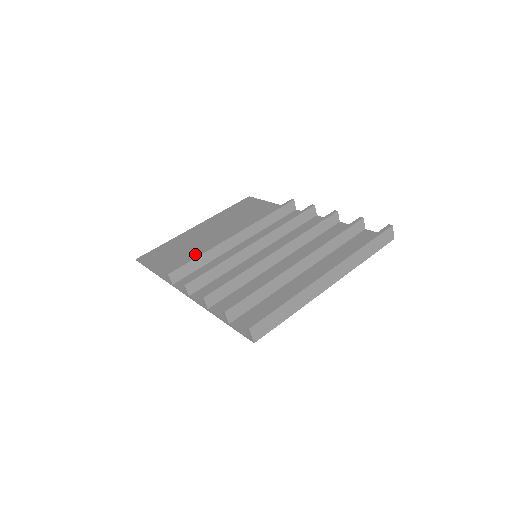
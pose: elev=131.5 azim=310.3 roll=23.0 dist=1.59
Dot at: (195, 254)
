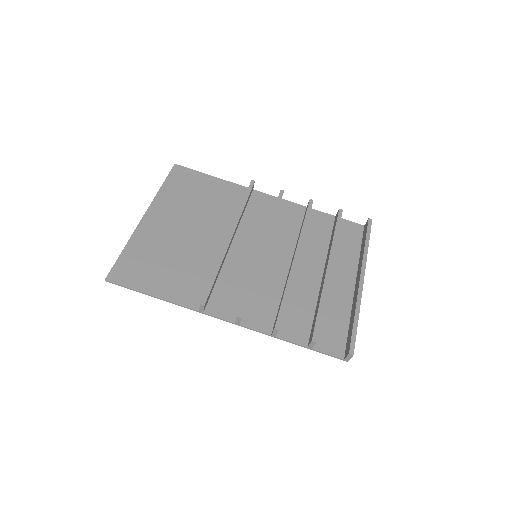
Dot at: (189, 263)
